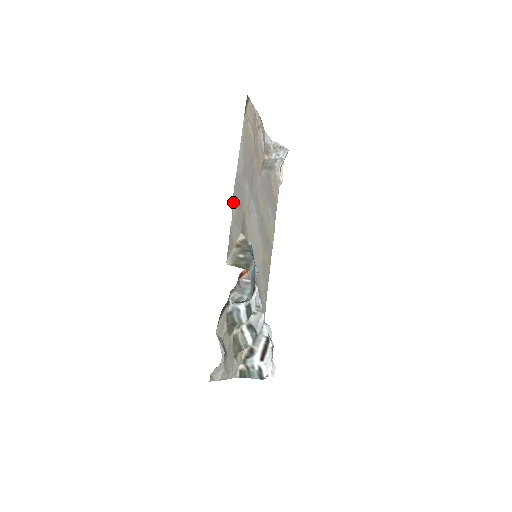
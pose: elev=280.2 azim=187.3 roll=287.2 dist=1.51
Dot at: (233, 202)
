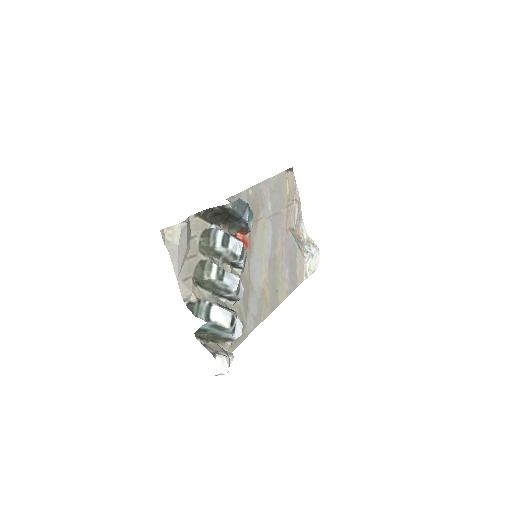
Dot at: (252, 188)
